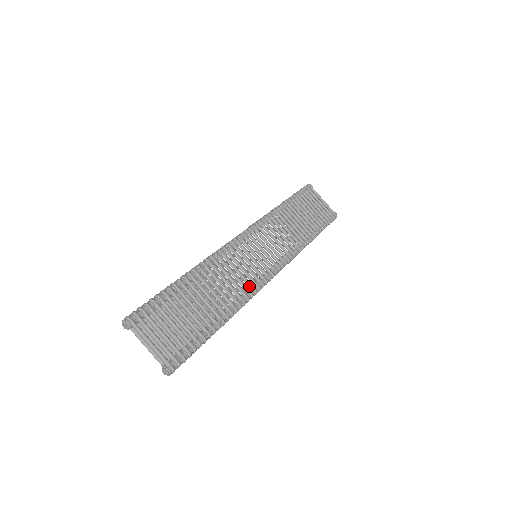
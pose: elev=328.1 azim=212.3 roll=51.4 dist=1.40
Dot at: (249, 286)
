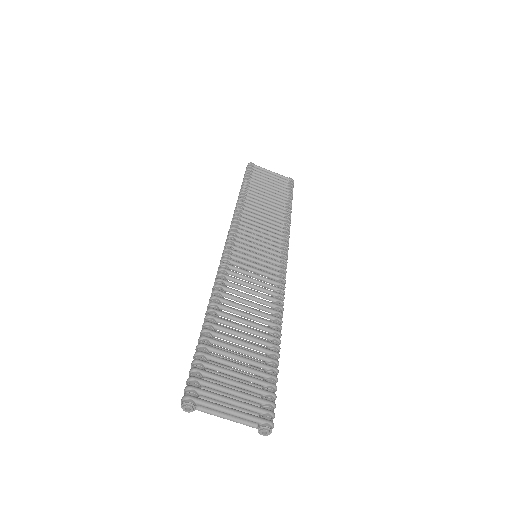
Dot at: (273, 289)
